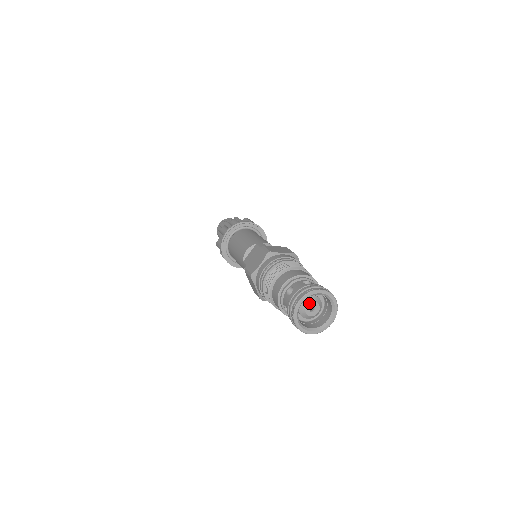
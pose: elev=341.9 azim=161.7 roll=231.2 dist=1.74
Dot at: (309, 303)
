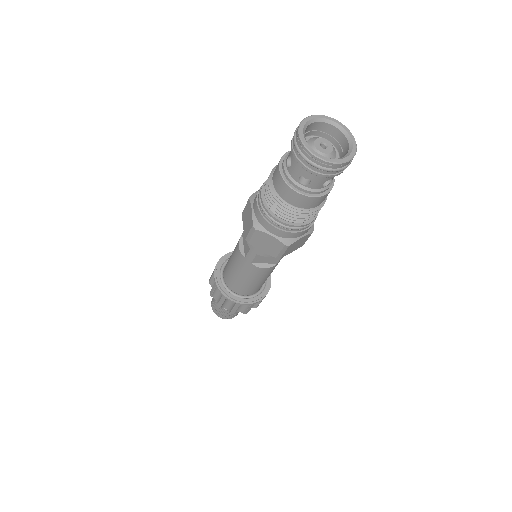
Dot at: (314, 142)
